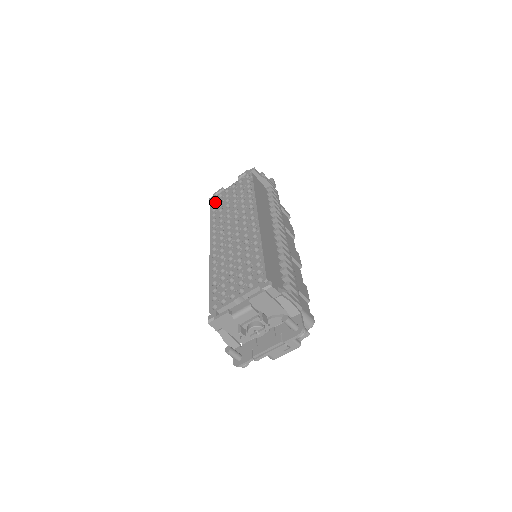
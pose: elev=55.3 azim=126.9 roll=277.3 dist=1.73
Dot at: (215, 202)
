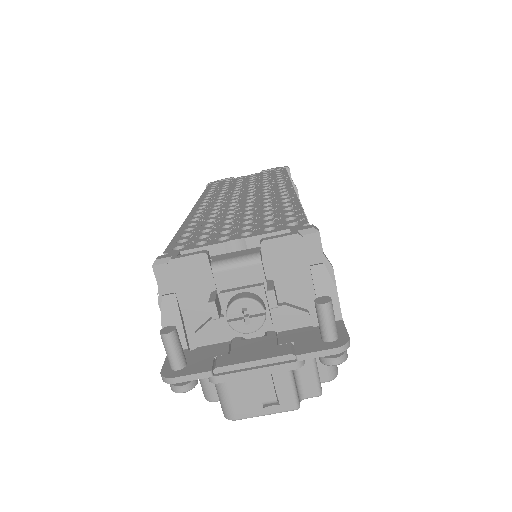
Dot at: (218, 183)
